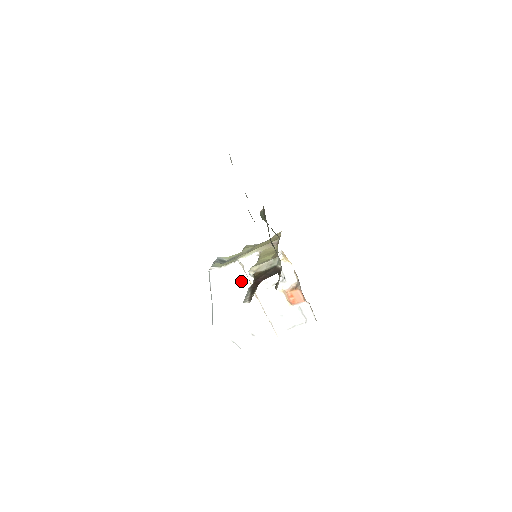
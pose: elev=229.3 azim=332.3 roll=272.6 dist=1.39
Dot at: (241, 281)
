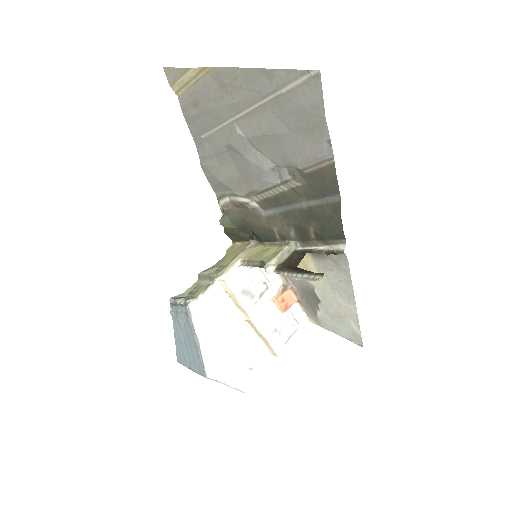
Dot at: (225, 306)
